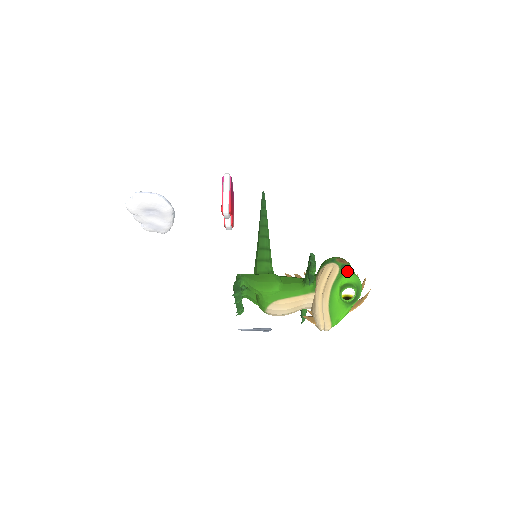
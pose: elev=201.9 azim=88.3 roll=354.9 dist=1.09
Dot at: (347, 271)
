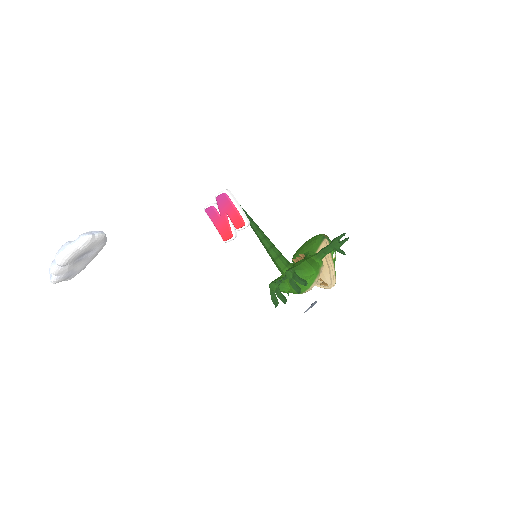
Dot at: occluded
